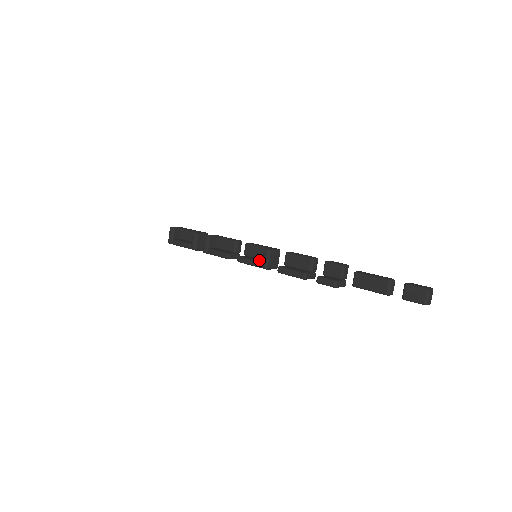
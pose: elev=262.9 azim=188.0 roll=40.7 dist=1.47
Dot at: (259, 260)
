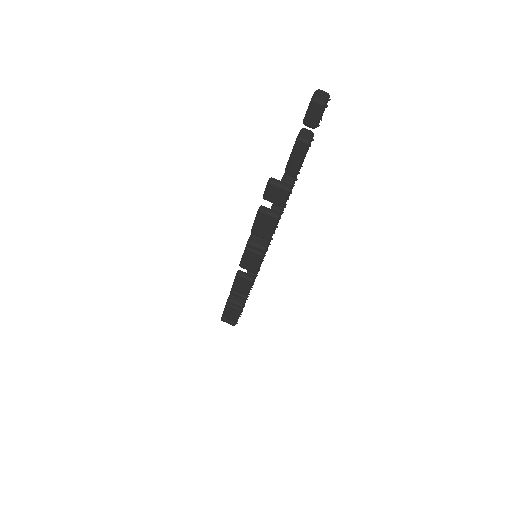
Dot at: occluded
